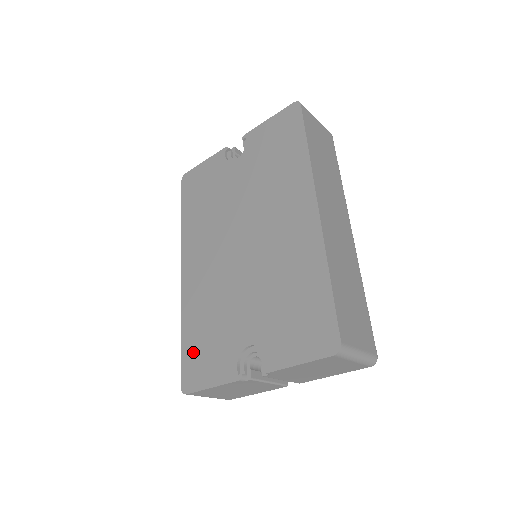
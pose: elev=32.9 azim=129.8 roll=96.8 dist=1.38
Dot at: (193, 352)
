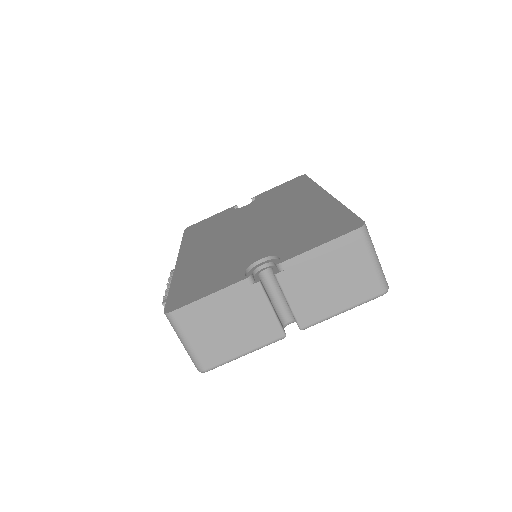
Dot at: (186, 287)
